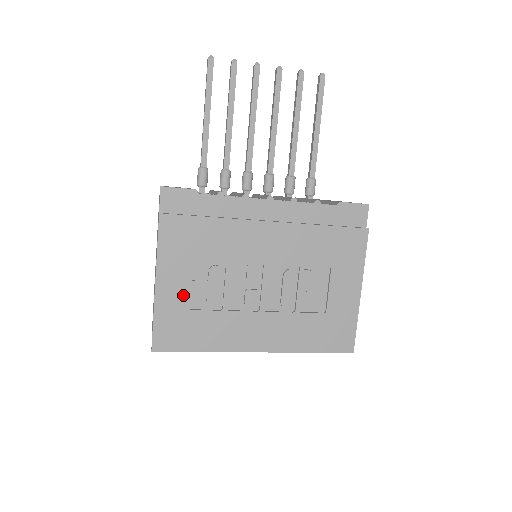
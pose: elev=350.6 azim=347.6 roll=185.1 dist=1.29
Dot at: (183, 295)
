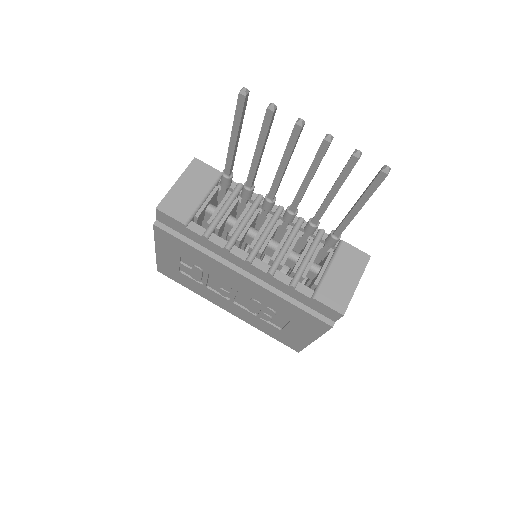
Dot at: (175, 265)
